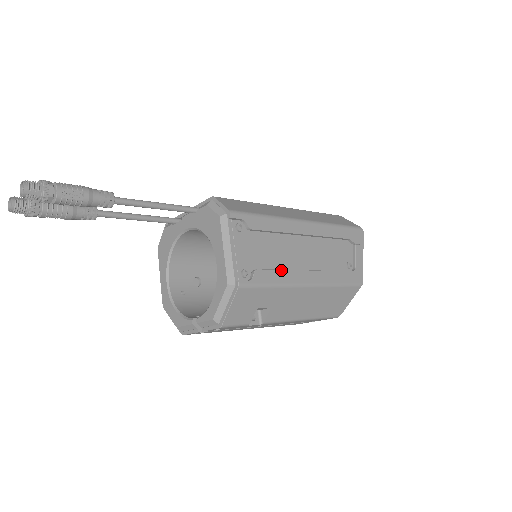
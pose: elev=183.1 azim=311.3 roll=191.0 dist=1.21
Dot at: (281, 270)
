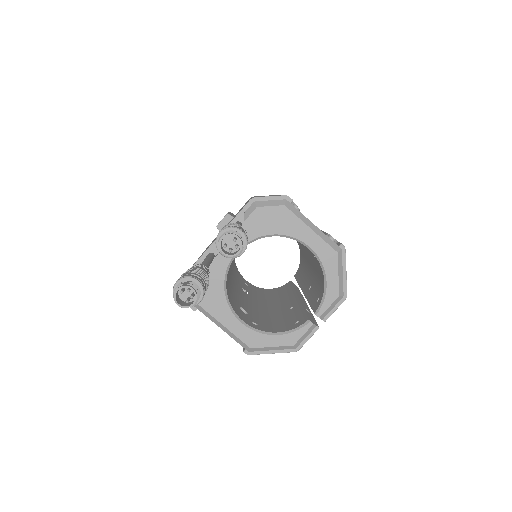
Dot at: (323, 231)
